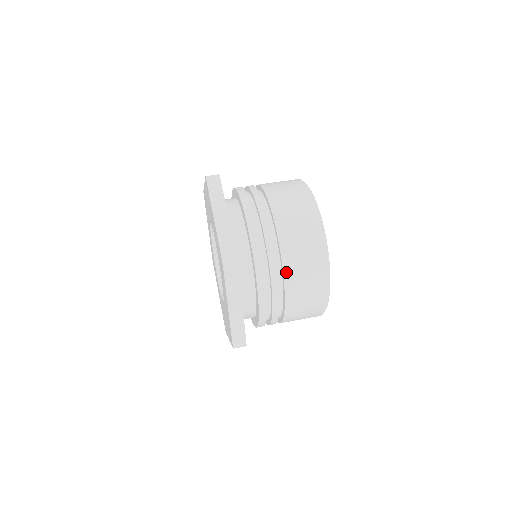
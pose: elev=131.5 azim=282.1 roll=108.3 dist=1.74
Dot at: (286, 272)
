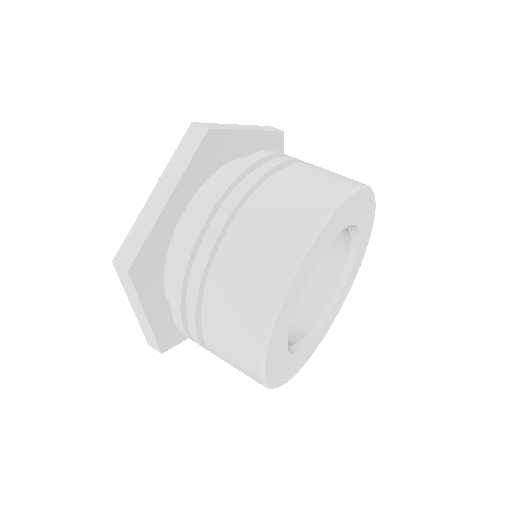
Dot at: (206, 319)
